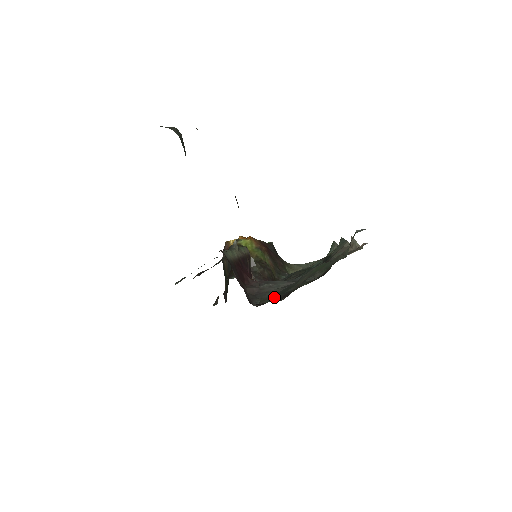
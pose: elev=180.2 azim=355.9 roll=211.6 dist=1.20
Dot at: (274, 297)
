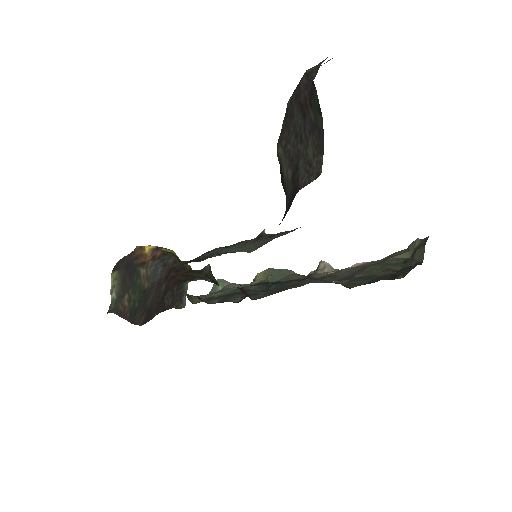
Dot at: (364, 281)
